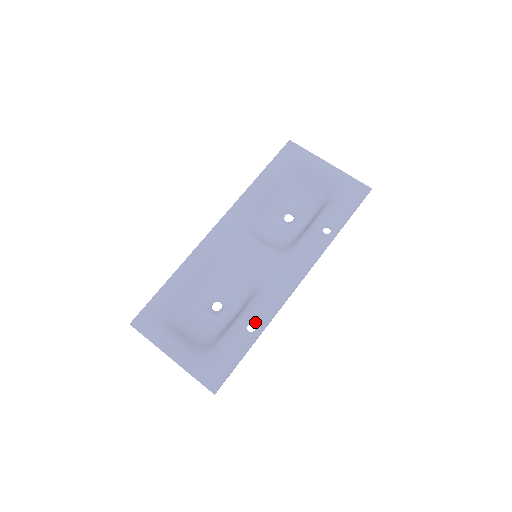
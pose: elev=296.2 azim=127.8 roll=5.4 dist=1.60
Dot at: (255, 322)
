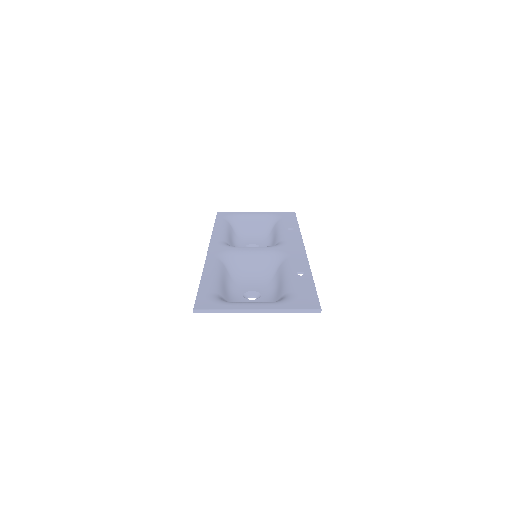
Dot at: (300, 271)
